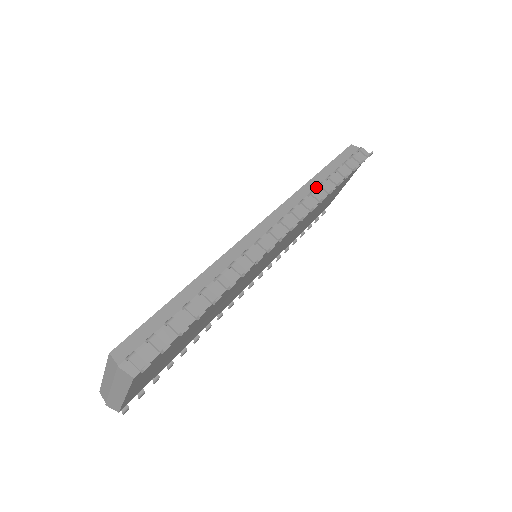
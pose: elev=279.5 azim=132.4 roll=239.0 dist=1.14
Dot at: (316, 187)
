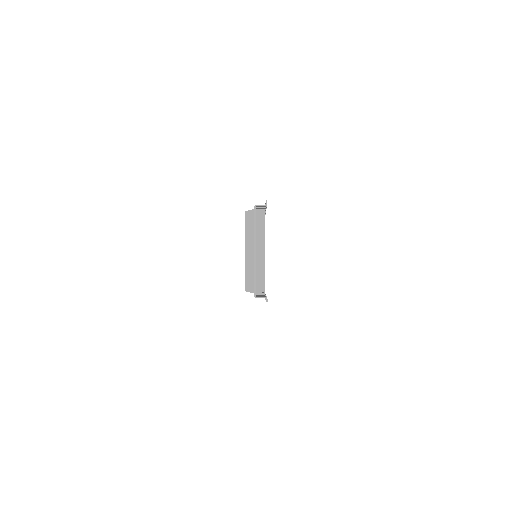
Dot at: occluded
